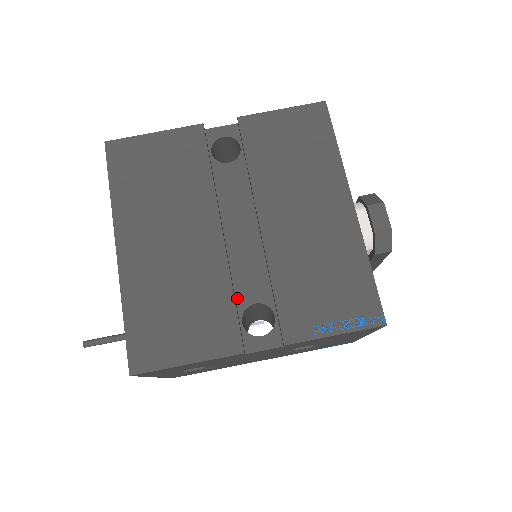
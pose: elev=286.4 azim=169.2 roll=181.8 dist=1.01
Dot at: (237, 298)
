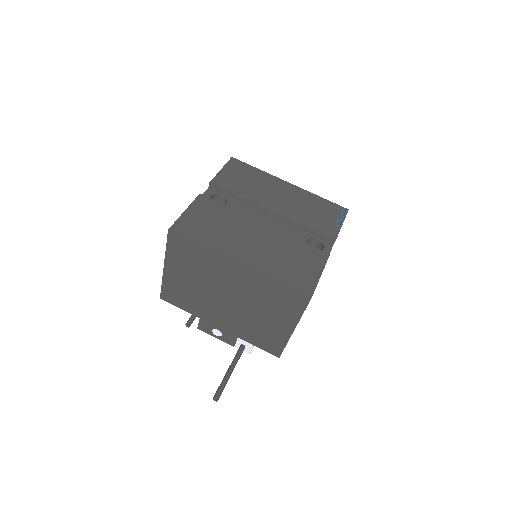
Dot at: occluded
